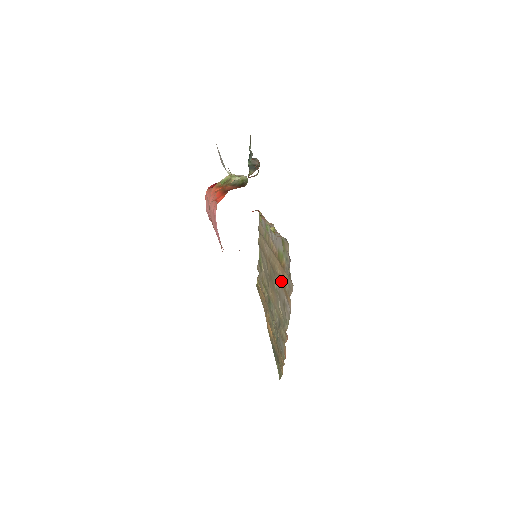
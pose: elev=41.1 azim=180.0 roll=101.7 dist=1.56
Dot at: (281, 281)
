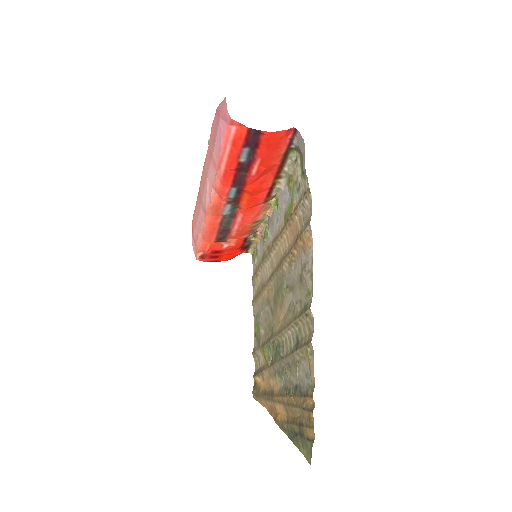
Dot at: (293, 247)
